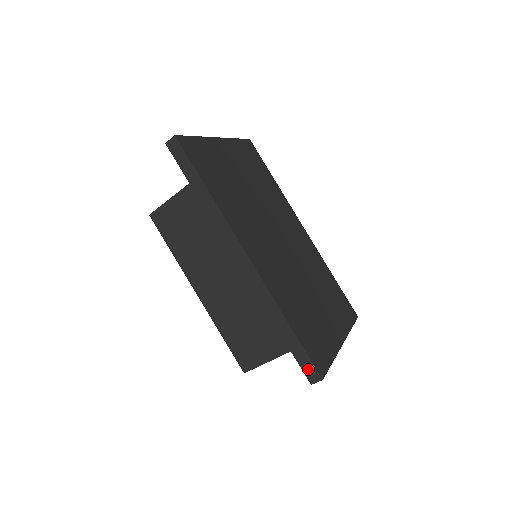
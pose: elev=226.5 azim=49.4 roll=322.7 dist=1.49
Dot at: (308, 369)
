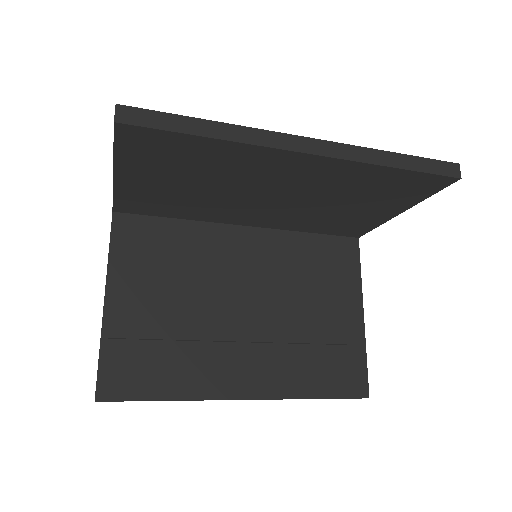
Dot at: (445, 169)
